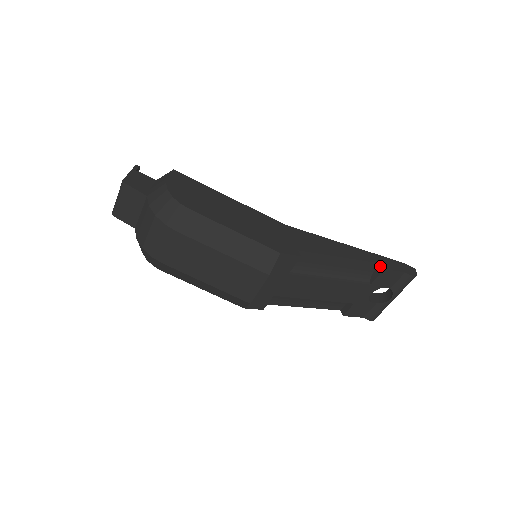
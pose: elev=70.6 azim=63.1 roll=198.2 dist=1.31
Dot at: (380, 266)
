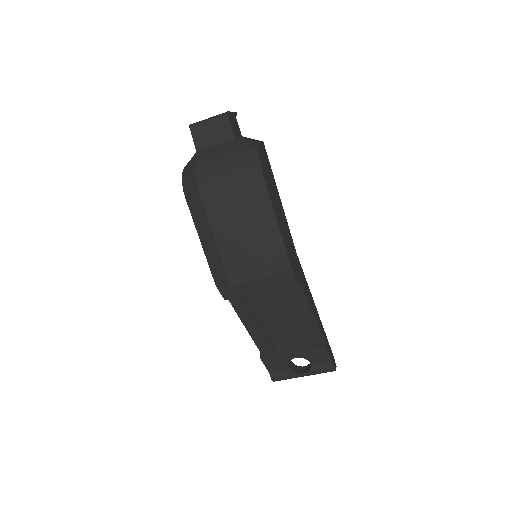
Dot at: (324, 342)
